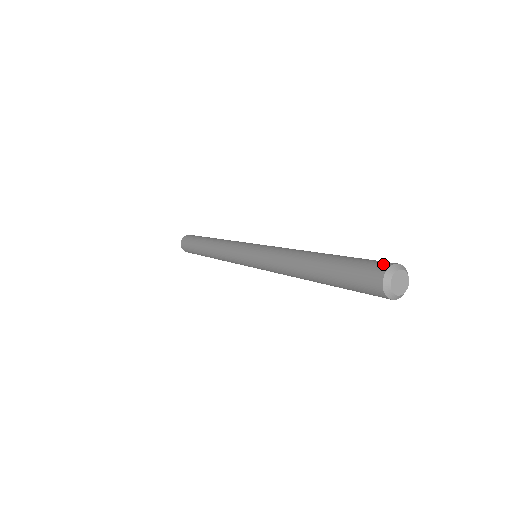
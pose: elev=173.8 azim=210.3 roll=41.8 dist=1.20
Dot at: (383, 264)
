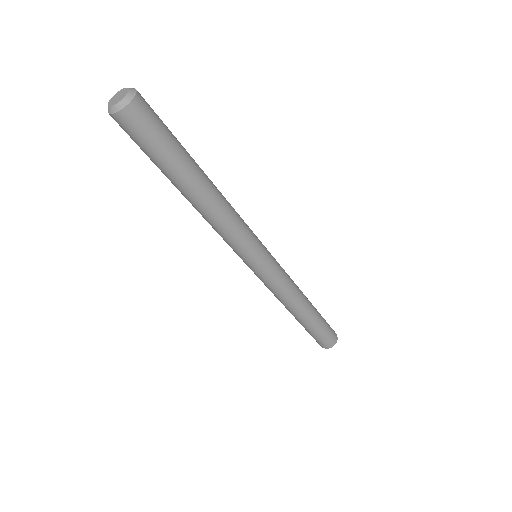
Dot at: occluded
